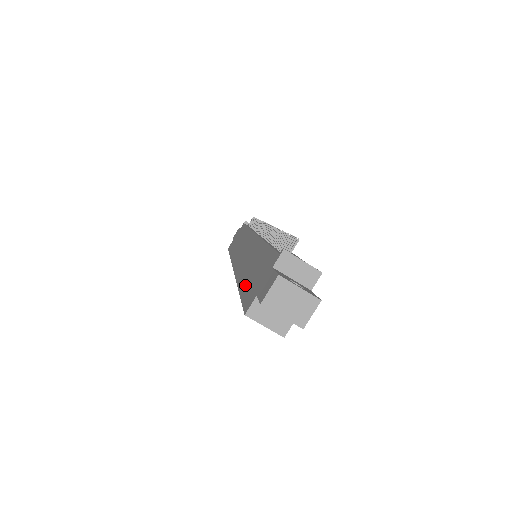
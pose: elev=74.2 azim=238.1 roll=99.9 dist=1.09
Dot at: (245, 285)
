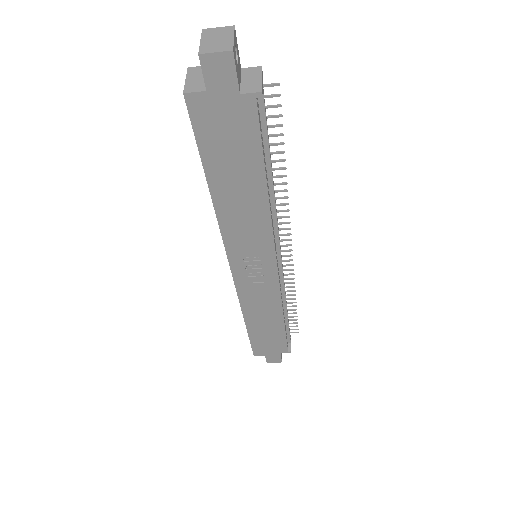
Dot at: occluded
